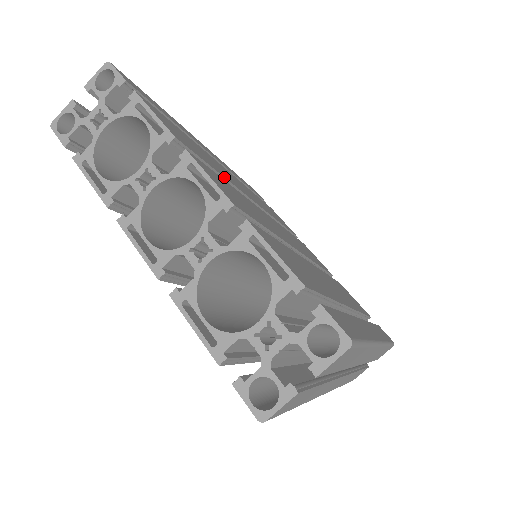
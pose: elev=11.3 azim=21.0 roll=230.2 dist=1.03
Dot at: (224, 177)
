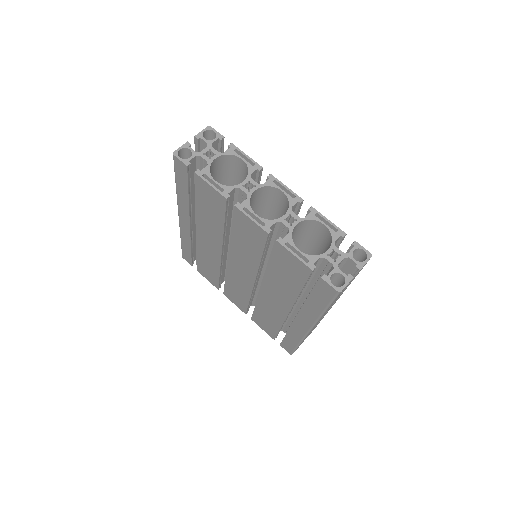
Dot at: occluded
